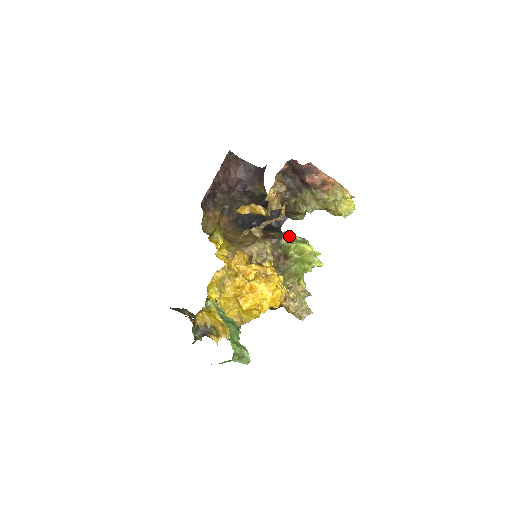
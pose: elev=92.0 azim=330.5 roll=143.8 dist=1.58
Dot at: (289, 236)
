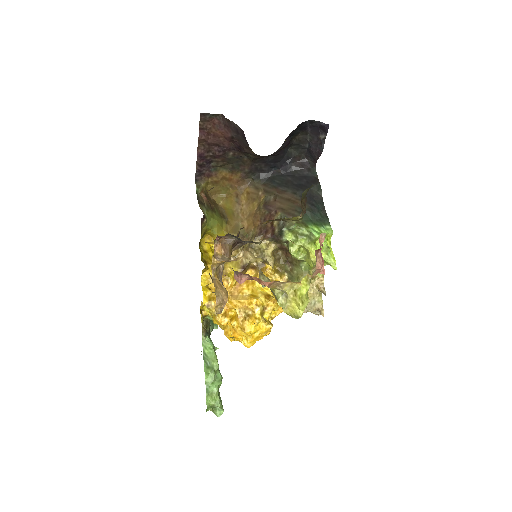
Dot at: (293, 230)
